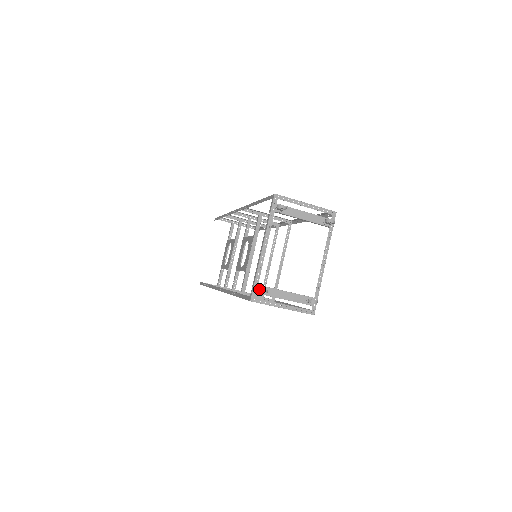
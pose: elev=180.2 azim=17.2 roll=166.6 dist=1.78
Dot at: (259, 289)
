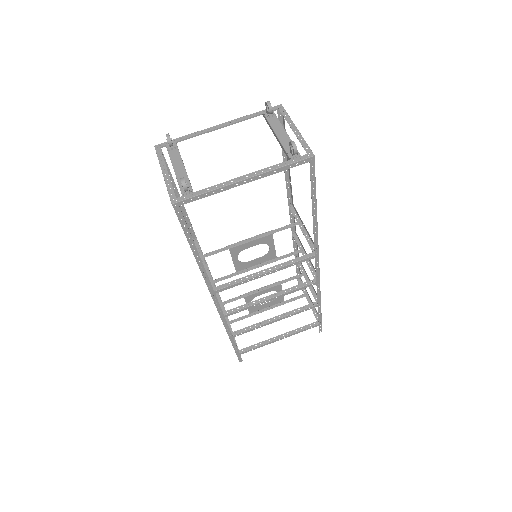
Dot at: (168, 134)
